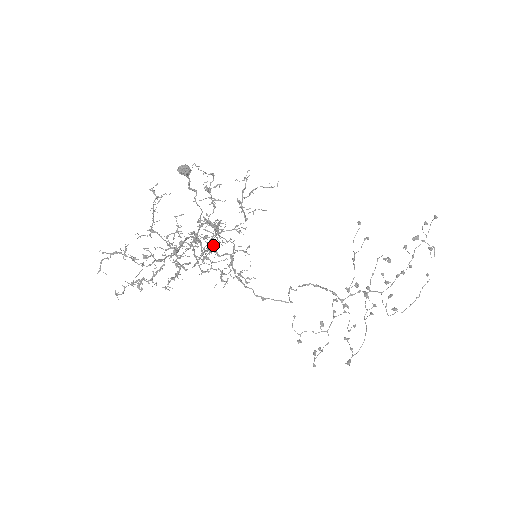
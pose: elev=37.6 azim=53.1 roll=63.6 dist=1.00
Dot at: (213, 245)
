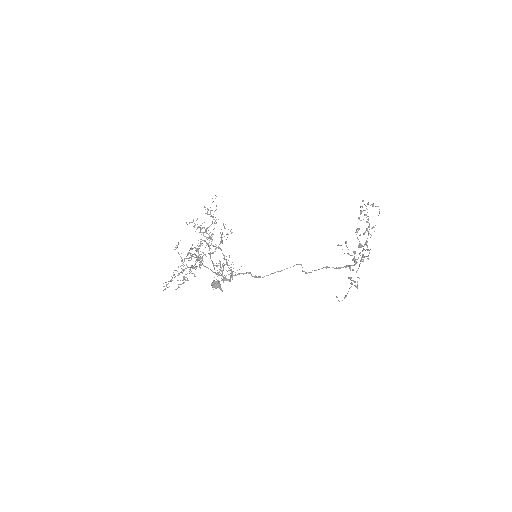
Dot at: occluded
